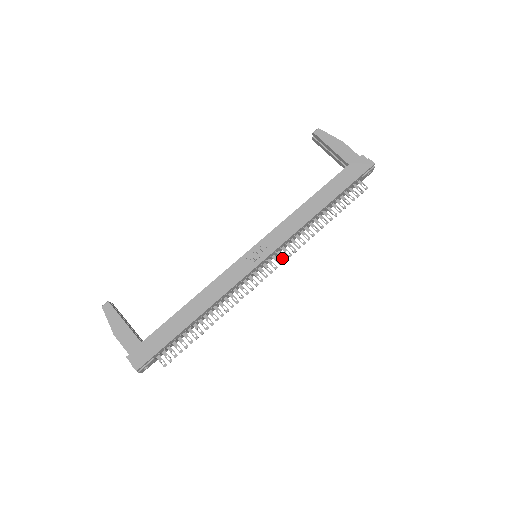
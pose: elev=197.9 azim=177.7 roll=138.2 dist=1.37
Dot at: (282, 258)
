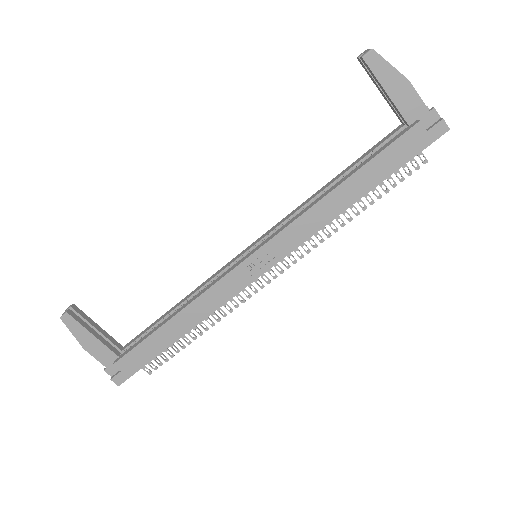
Dot at: (291, 260)
